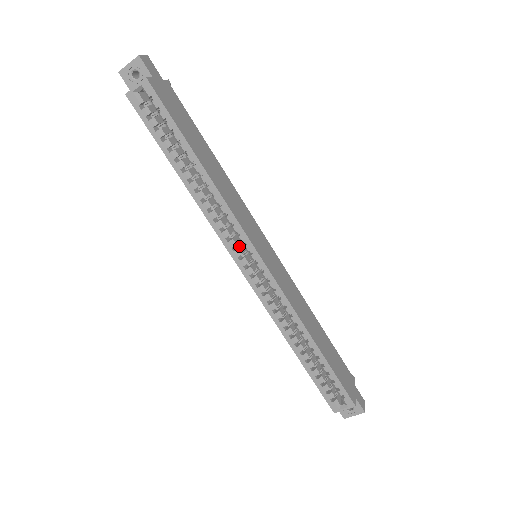
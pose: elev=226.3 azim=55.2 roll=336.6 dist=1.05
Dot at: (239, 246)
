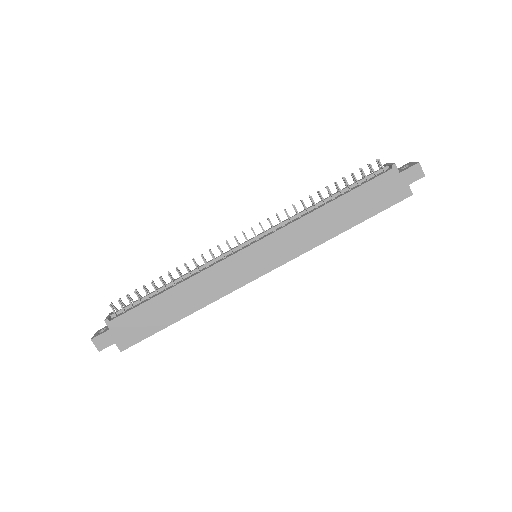
Dot at: occluded
